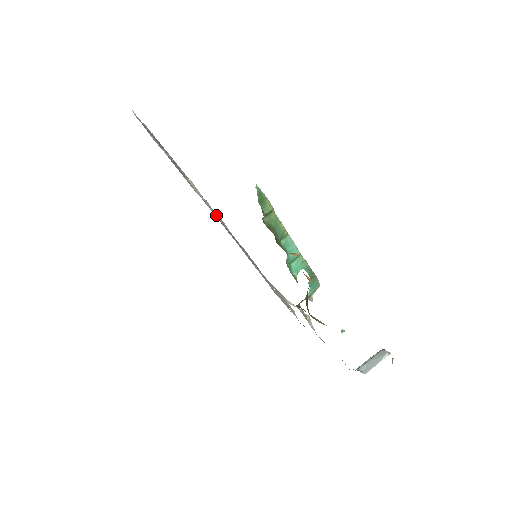
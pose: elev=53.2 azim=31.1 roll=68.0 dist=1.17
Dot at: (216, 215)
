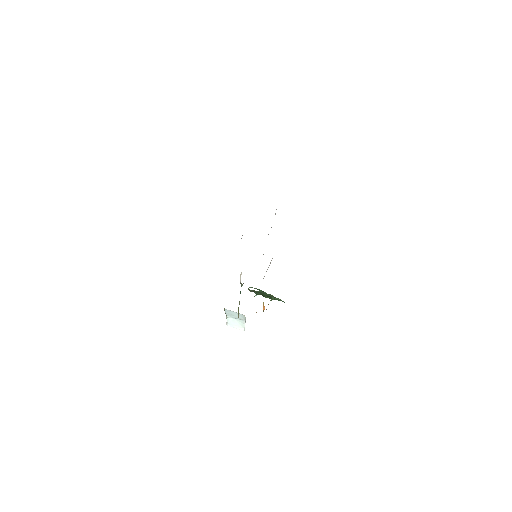
Dot at: occluded
